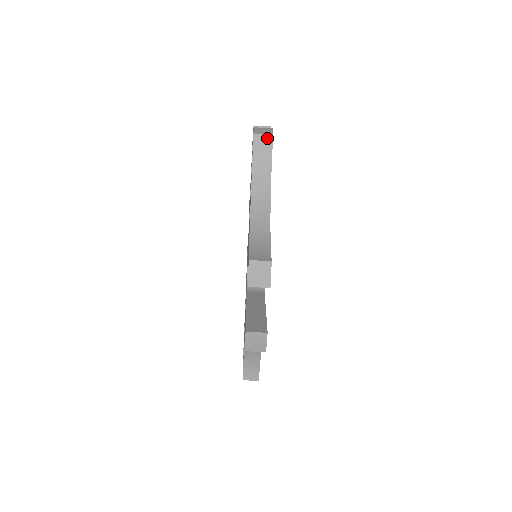
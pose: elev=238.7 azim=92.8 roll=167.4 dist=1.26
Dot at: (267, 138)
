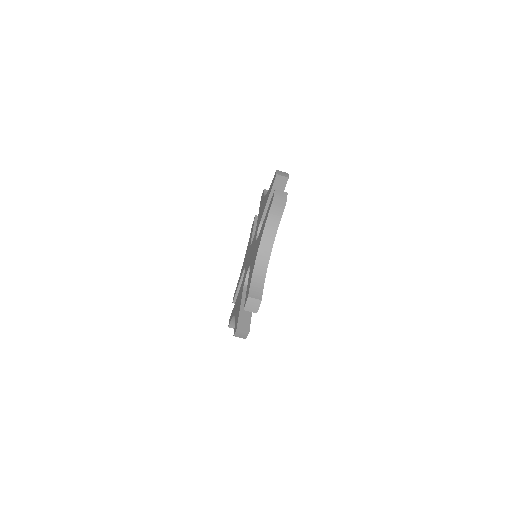
Dot at: (281, 205)
